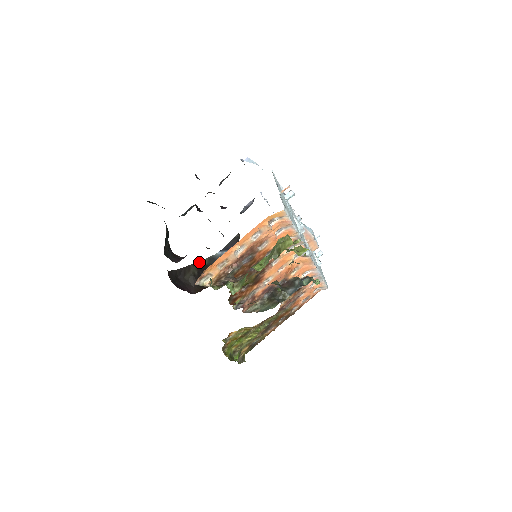
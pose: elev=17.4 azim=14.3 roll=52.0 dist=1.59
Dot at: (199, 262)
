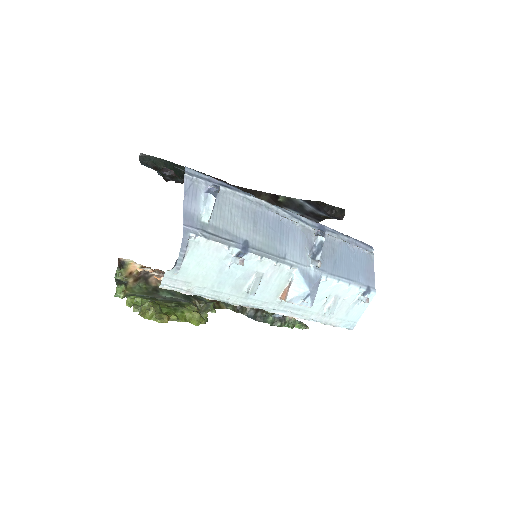
Dot at: (274, 195)
